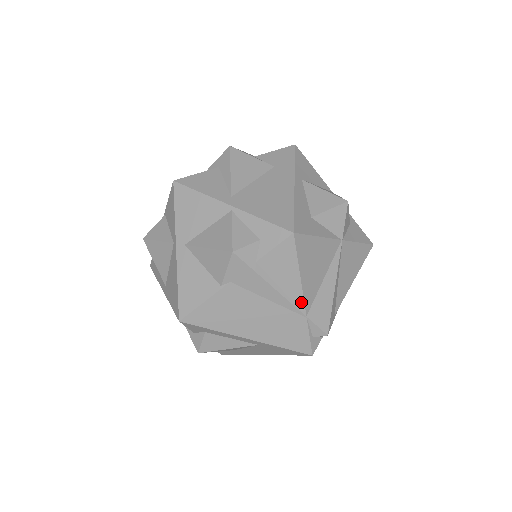
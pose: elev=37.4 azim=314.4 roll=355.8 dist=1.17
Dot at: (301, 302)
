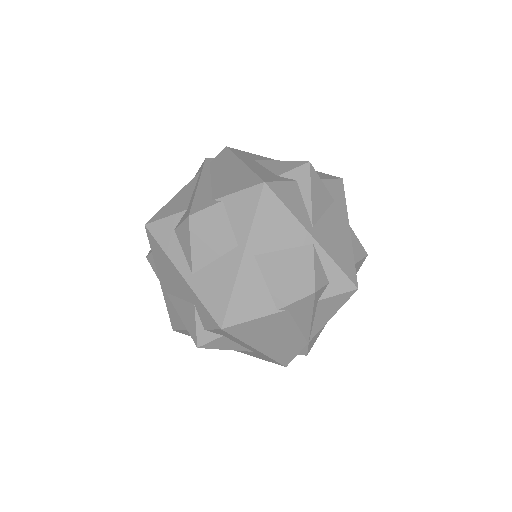
Dot at: (315, 333)
